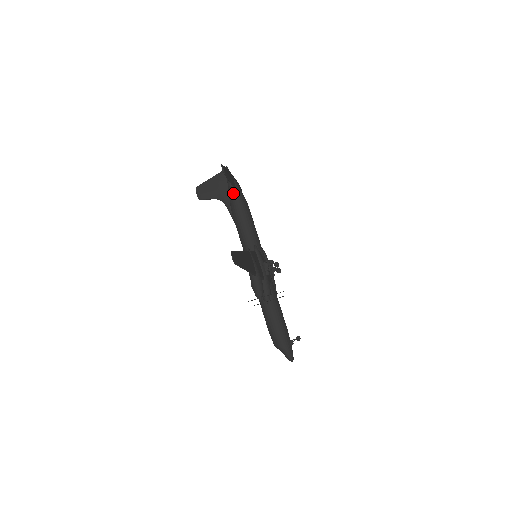
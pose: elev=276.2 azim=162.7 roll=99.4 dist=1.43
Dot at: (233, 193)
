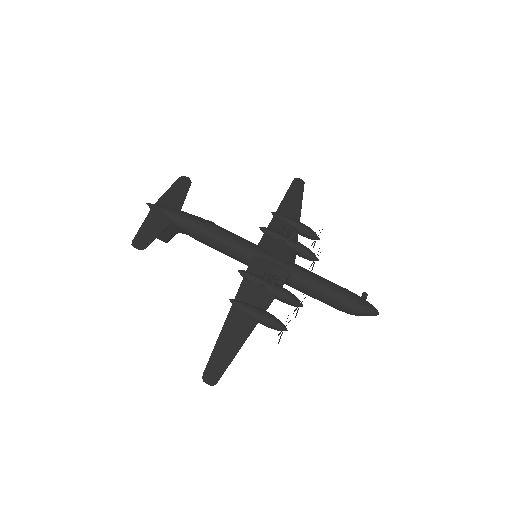
Dot at: (177, 227)
